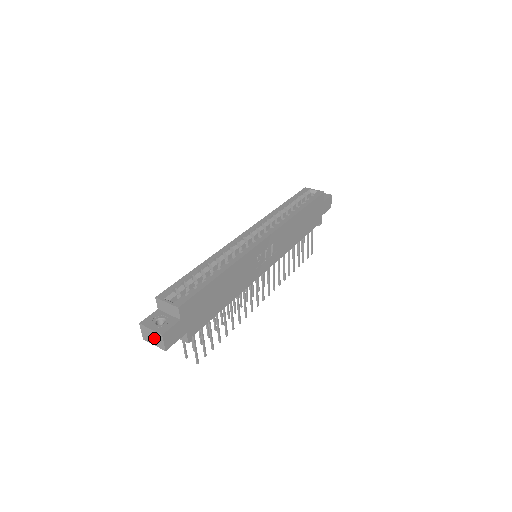
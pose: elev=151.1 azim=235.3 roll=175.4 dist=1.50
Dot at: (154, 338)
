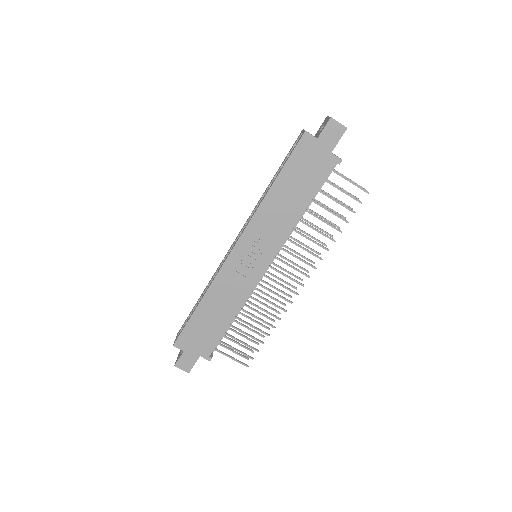
Dot at: occluded
